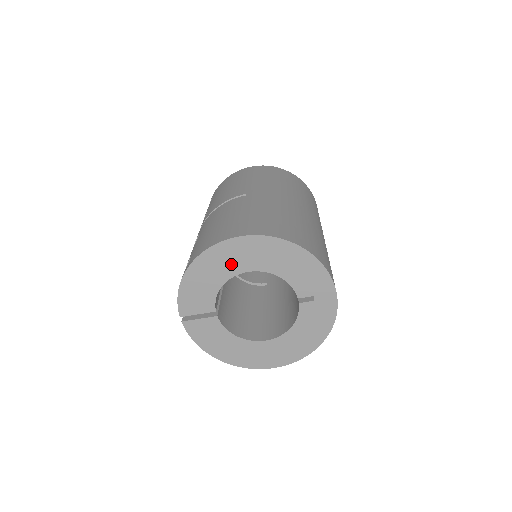
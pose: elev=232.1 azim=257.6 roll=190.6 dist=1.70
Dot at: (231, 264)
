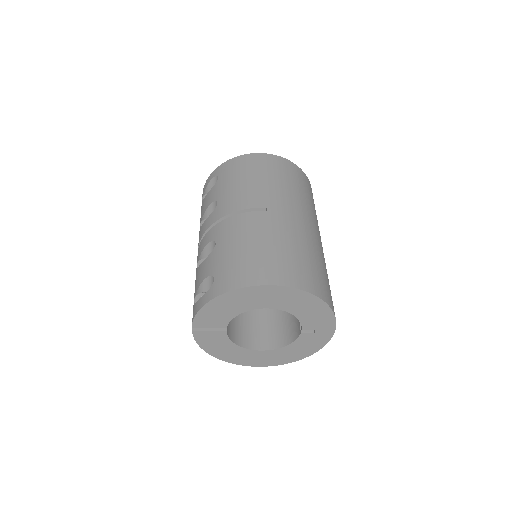
Dot at: (256, 301)
